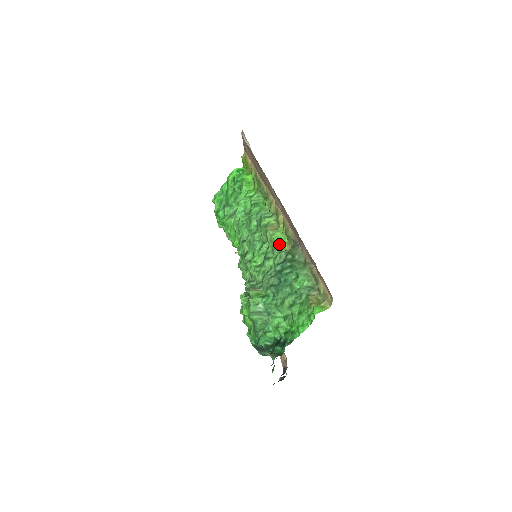
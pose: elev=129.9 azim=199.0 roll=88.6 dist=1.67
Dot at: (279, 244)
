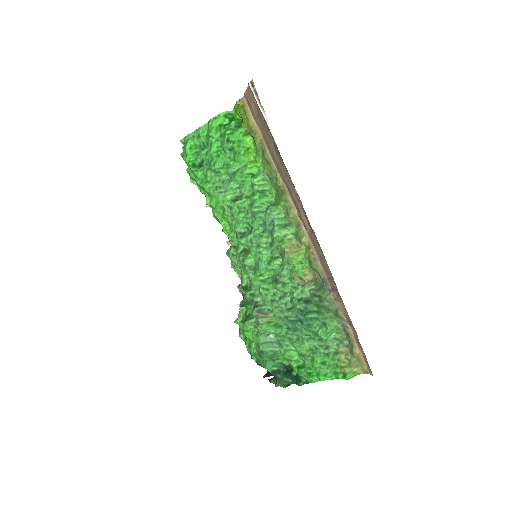
Dot at: (298, 270)
